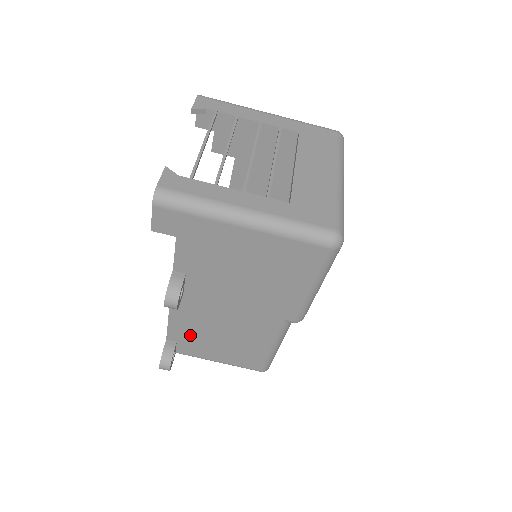
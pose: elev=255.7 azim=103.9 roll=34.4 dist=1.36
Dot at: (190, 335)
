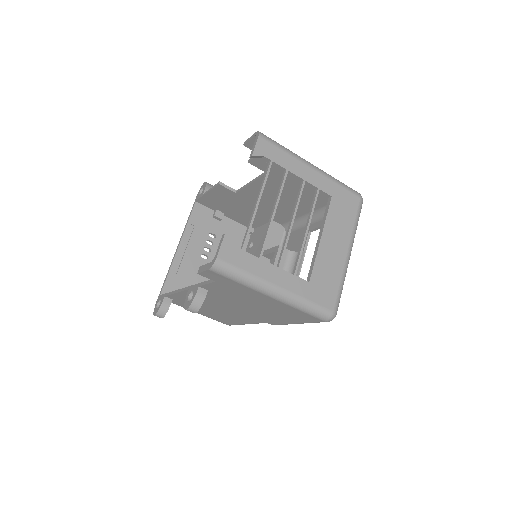
Dot at: occluded
